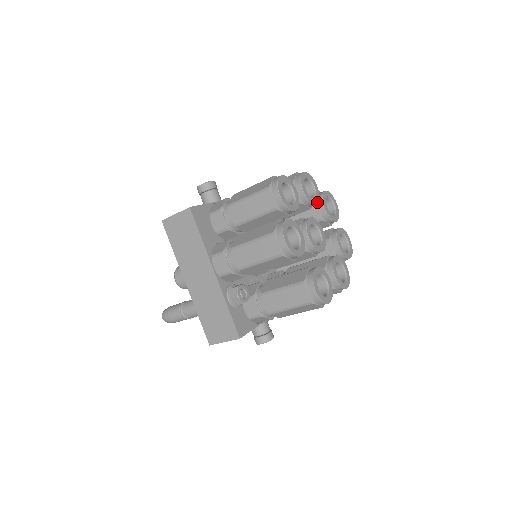
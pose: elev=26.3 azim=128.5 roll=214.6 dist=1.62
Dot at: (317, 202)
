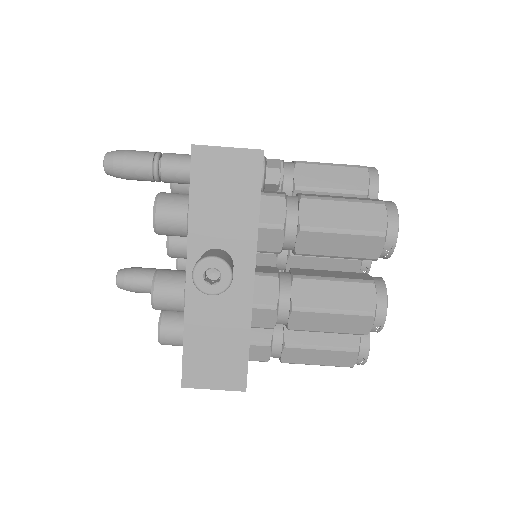
Dot at: occluded
